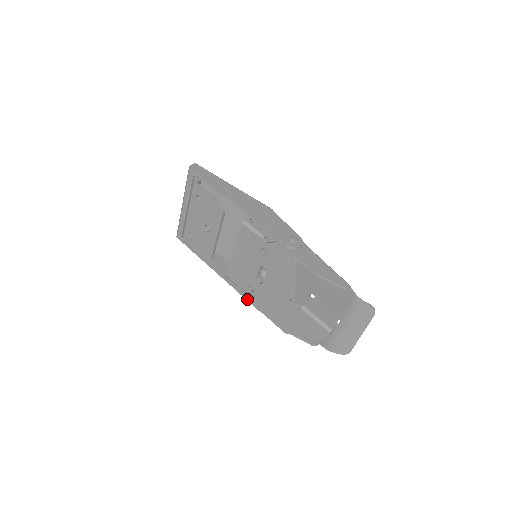
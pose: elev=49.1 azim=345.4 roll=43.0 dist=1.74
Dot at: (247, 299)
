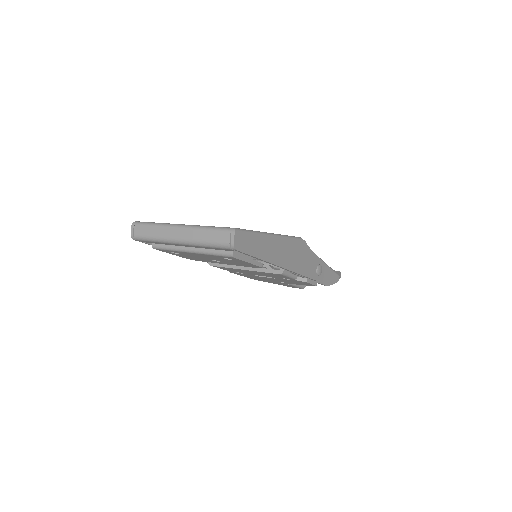
Dot at: occluded
